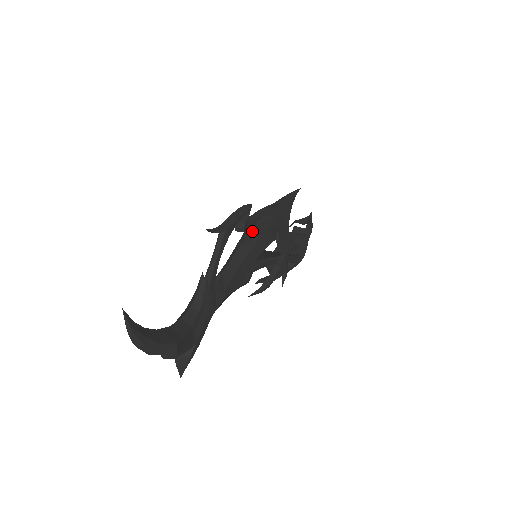
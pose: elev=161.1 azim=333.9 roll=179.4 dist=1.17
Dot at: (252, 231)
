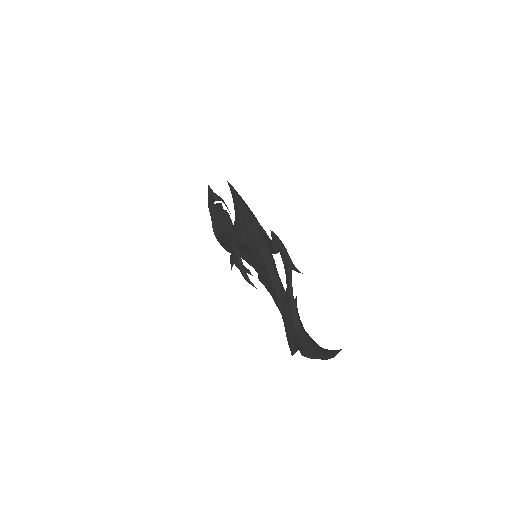
Dot at: (268, 246)
